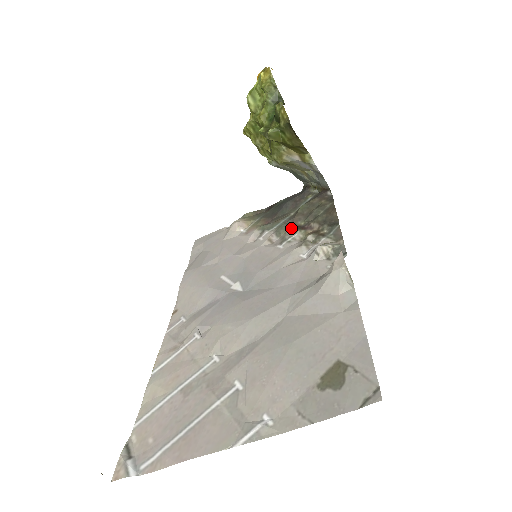
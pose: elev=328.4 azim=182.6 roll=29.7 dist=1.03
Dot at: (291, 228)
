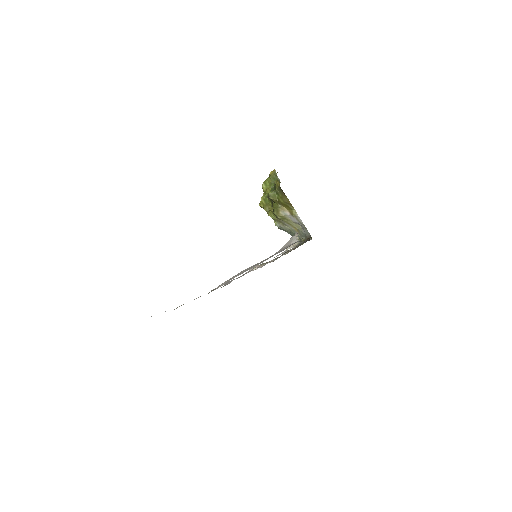
Dot at: occluded
